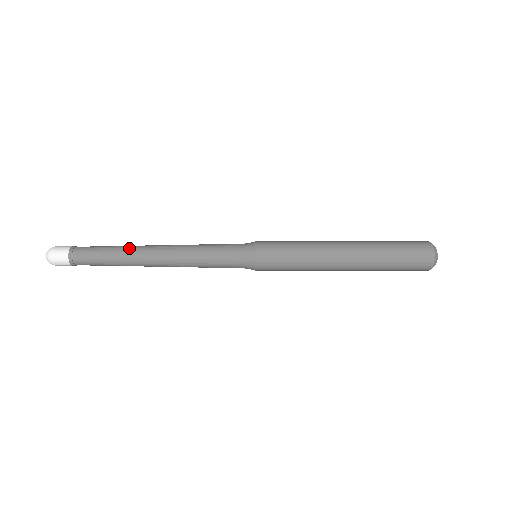
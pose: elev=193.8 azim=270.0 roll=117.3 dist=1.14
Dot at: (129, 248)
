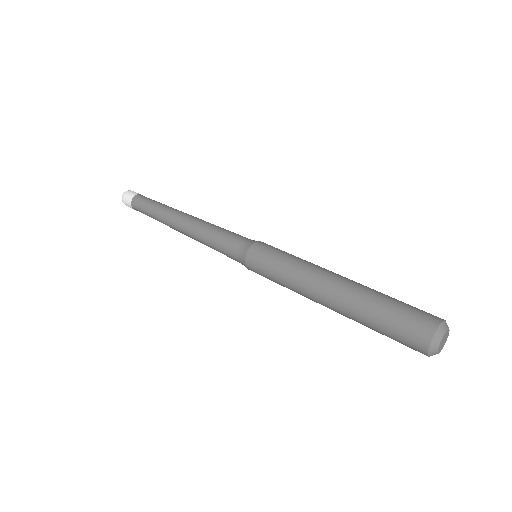
Dot at: (169, 208)
